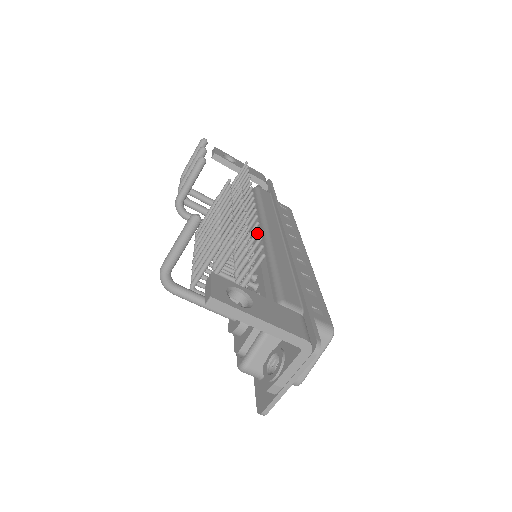
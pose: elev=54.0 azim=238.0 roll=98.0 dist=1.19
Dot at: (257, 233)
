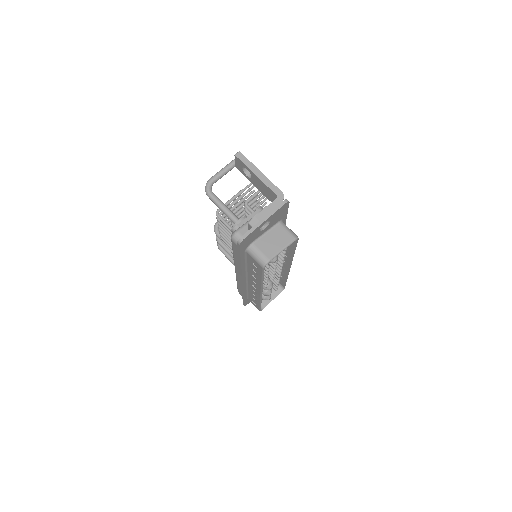
Dot at: (265, 199)
